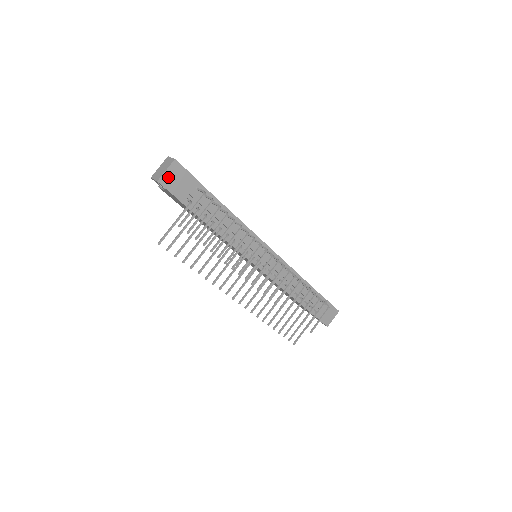
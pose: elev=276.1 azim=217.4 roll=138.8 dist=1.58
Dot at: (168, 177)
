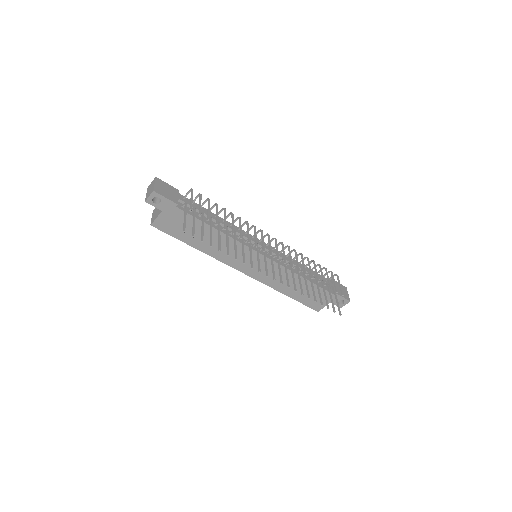
Dot at: (159, 188)
